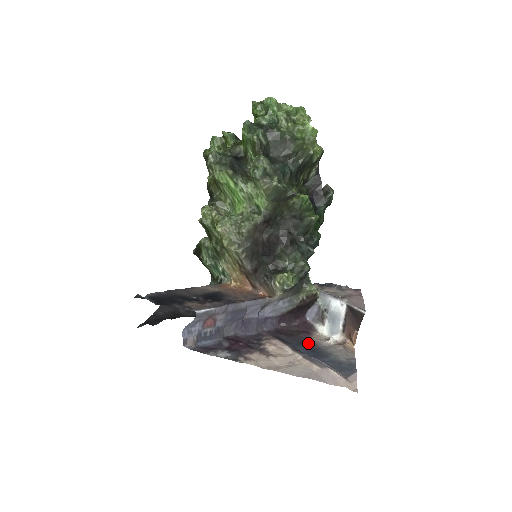
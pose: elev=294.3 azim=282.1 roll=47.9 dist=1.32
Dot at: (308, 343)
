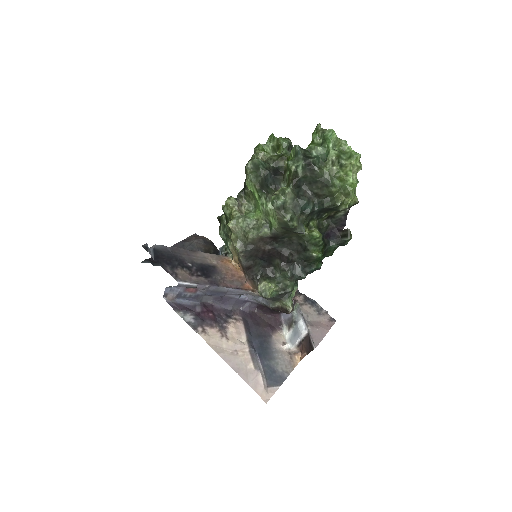
Dot at: (265, 339)
